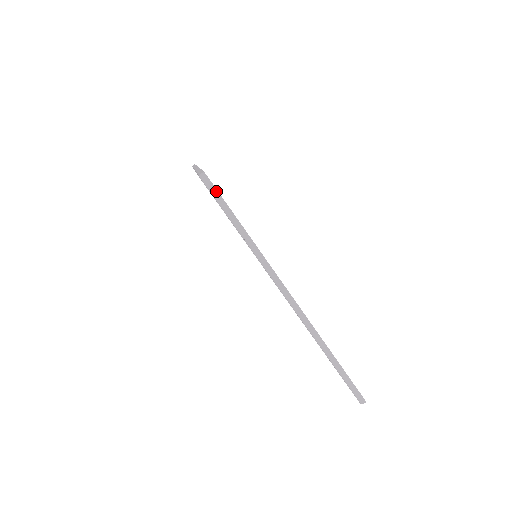
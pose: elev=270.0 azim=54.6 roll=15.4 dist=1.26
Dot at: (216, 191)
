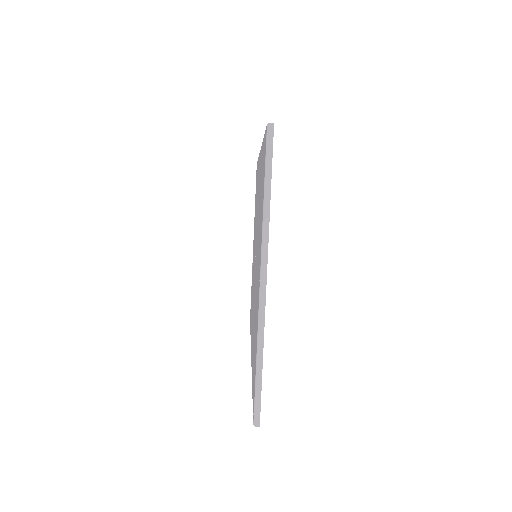
Dot at: (272, 145)
